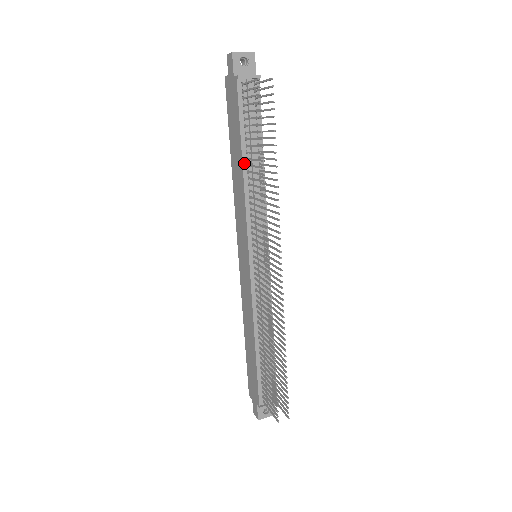
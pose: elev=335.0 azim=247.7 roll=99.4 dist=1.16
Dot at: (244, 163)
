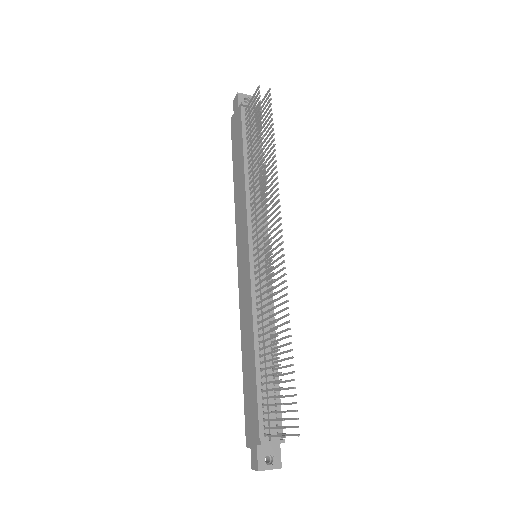
Dot at: (245, 166)
